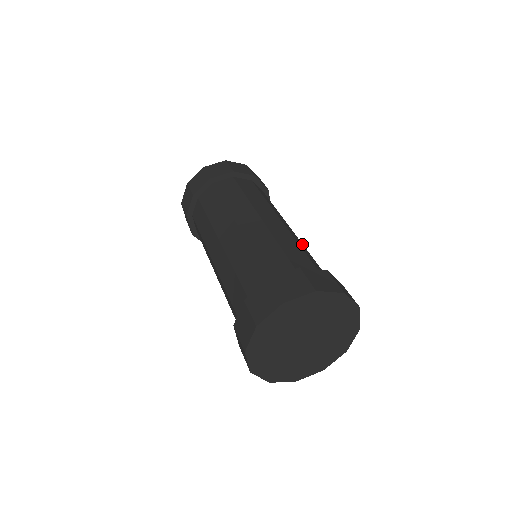
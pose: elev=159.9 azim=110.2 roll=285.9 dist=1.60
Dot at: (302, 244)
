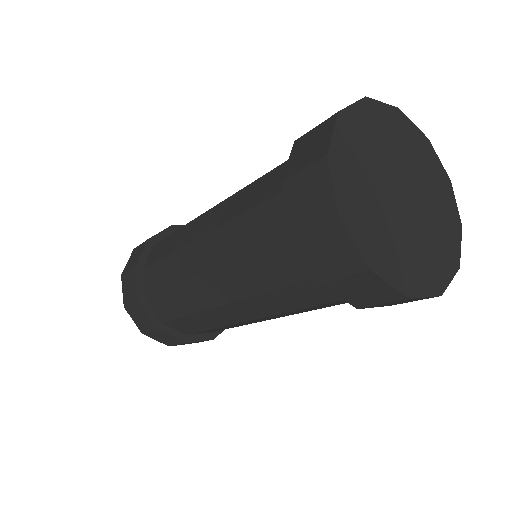
Dot at: occluded
